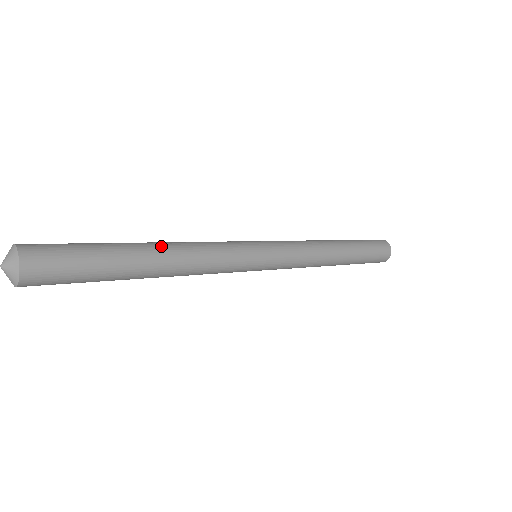
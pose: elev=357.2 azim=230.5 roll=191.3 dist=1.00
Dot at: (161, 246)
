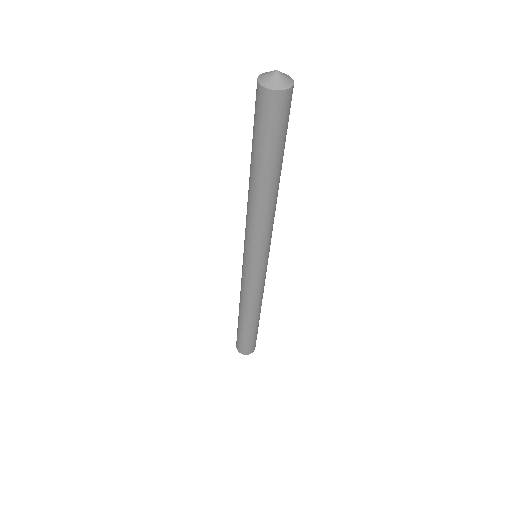
Dot at: occluded
